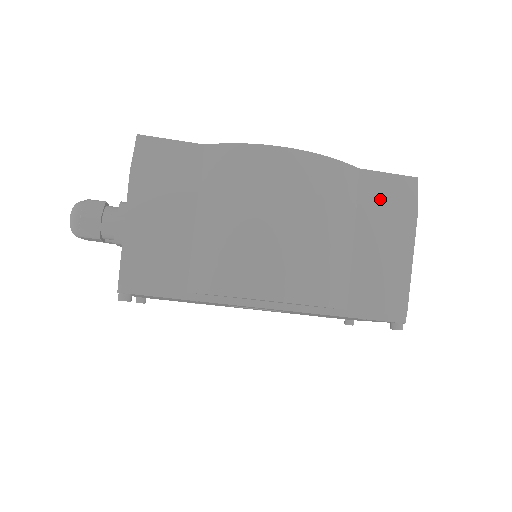
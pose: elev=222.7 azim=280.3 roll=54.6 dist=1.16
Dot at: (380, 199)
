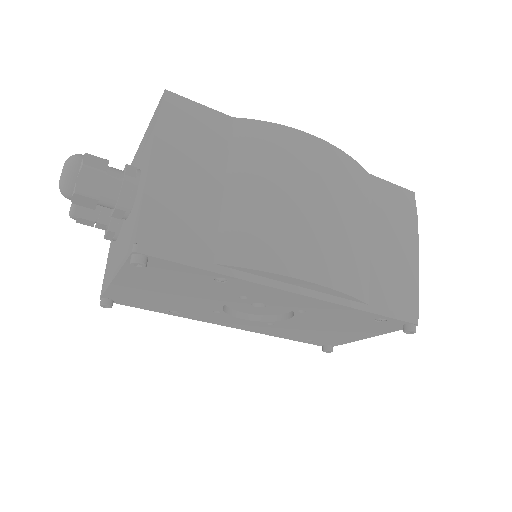
Dot at: (388, 204)
